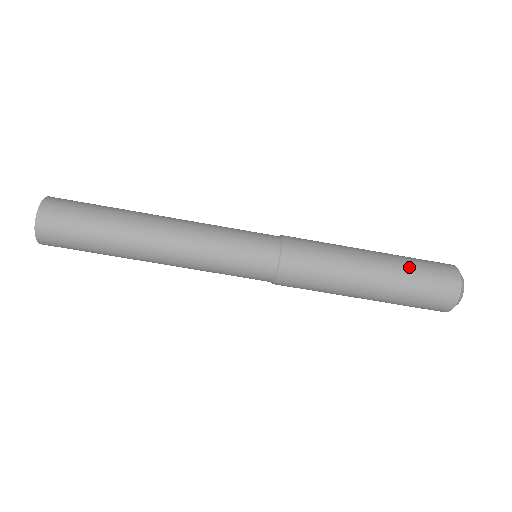
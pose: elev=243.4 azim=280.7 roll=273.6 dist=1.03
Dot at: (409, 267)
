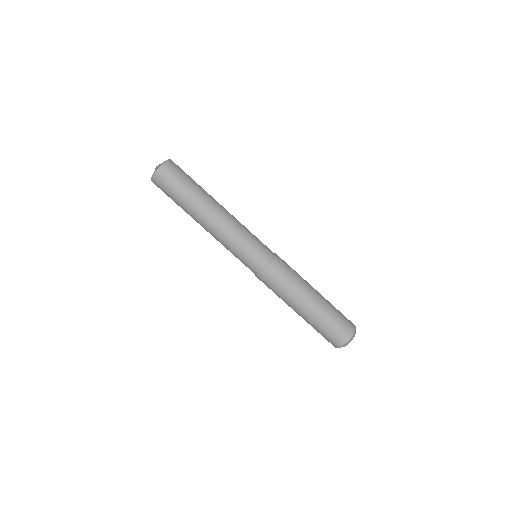
Dot at: (330, 312)
